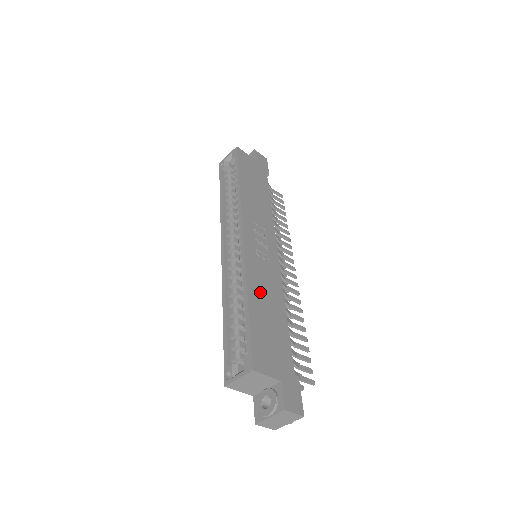
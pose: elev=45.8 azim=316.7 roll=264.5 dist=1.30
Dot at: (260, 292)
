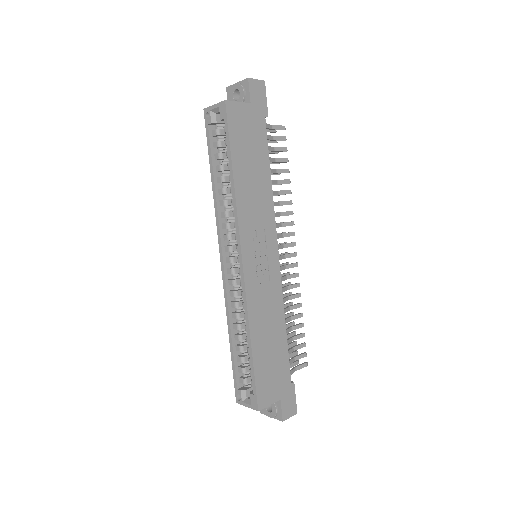
Dot at: (262, 324)
